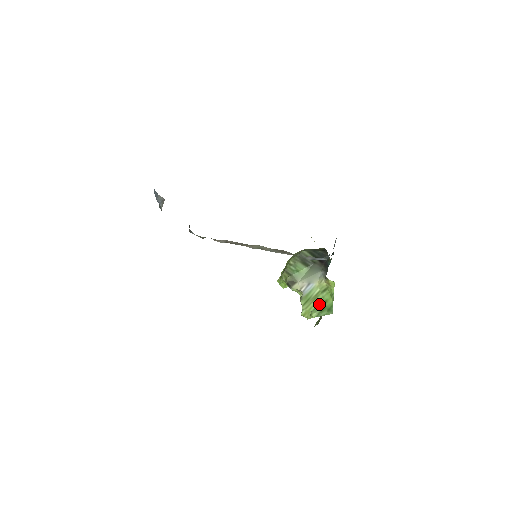
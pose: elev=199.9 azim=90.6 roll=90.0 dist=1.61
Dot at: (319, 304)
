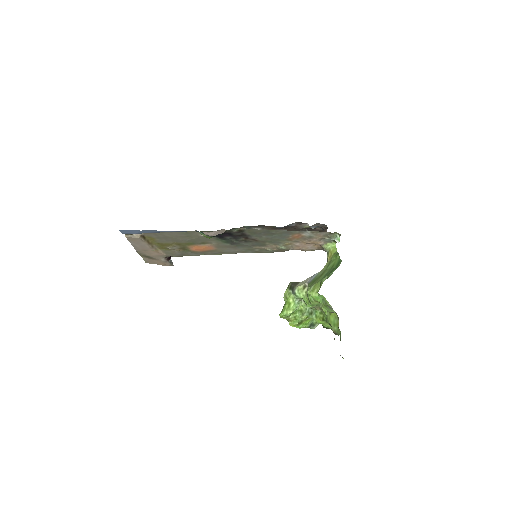
Dot at: (327, 272)
